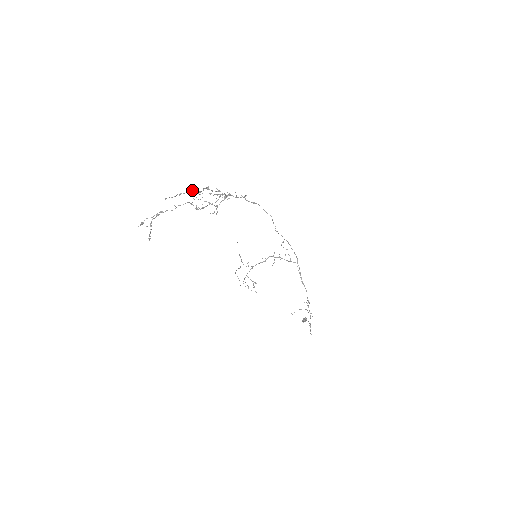
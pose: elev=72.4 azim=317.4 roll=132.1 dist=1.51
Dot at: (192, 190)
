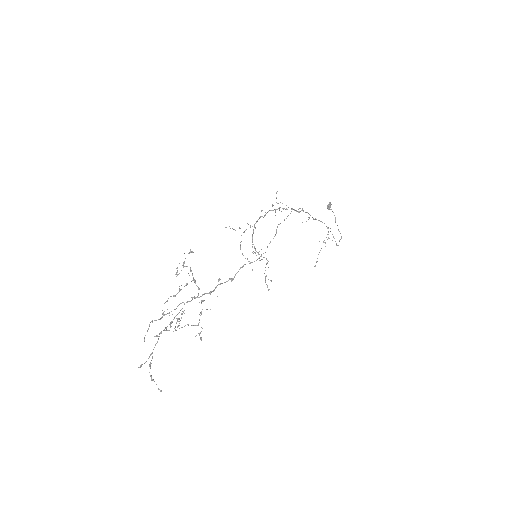
Dot at: (162, 317)
